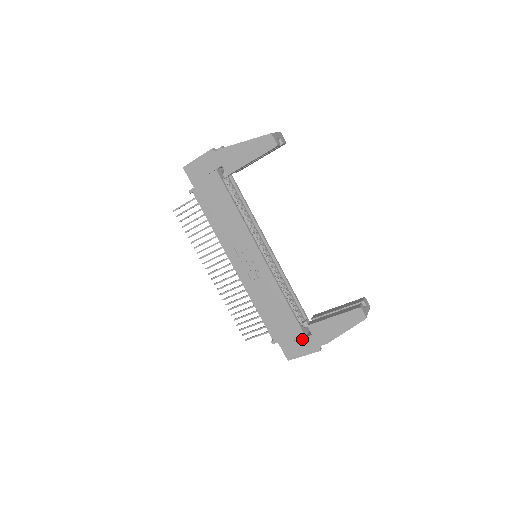
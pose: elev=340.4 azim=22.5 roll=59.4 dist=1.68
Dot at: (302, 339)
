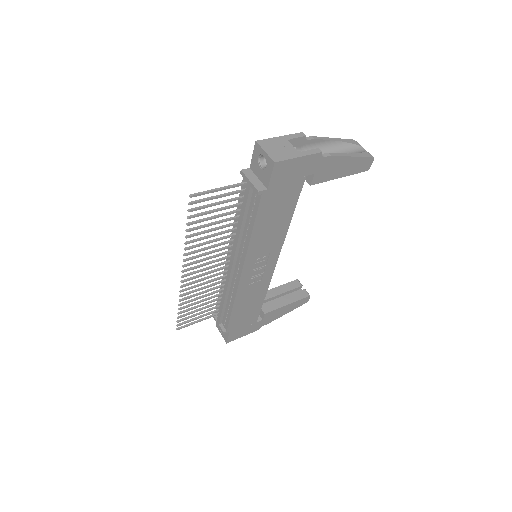
Dot at: (252, 325)
